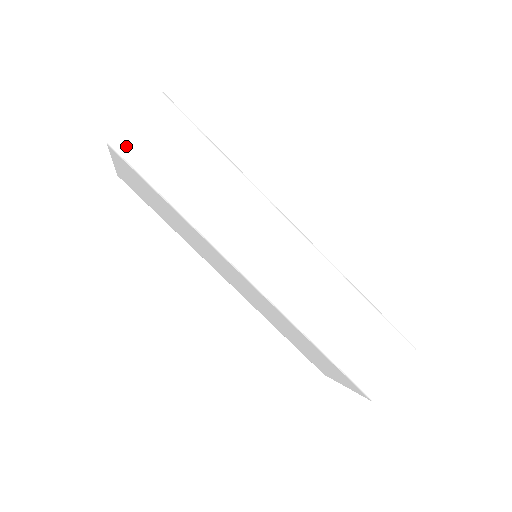
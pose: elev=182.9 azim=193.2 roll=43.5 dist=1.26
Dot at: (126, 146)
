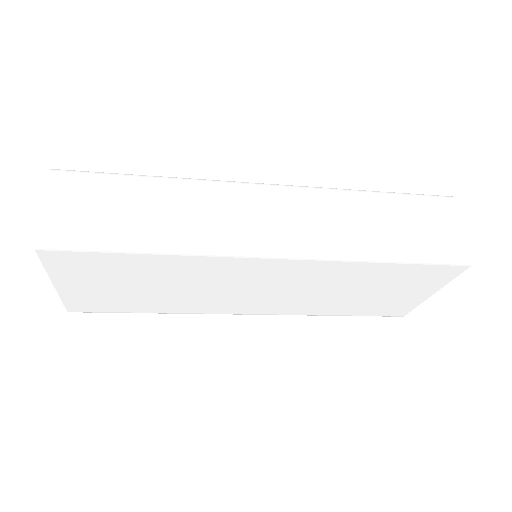
Dot at: (55, 233)
